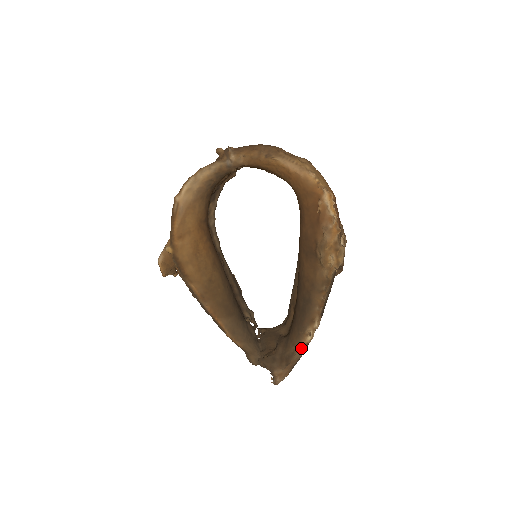
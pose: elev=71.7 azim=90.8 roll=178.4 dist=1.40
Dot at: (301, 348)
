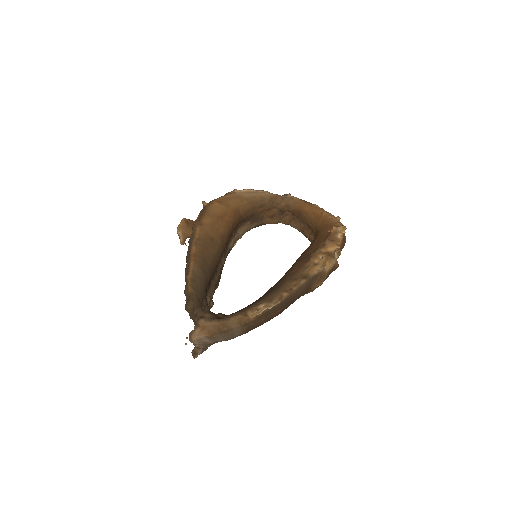
Dot at: (243, 315)
